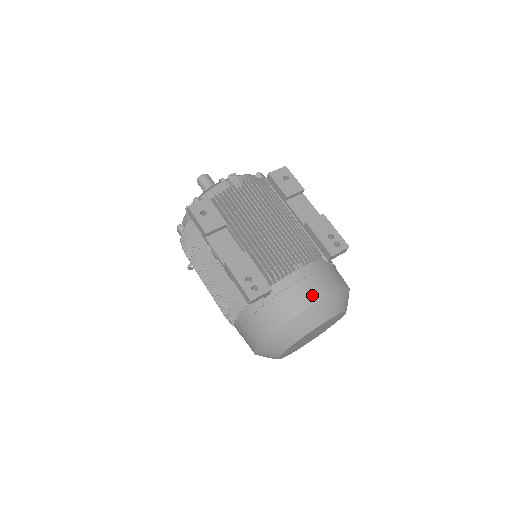
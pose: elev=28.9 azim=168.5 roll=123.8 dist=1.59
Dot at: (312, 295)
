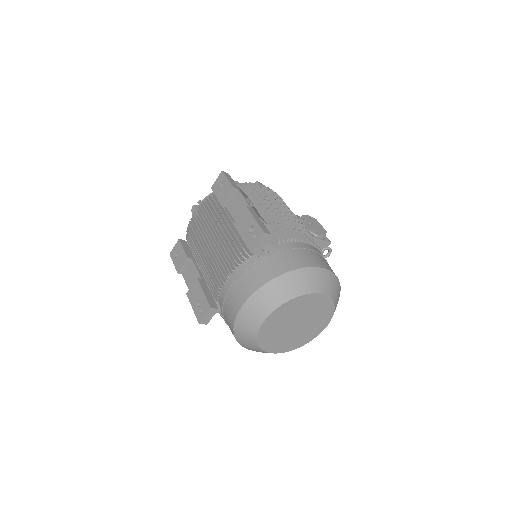
Dot at: (238, 302)
